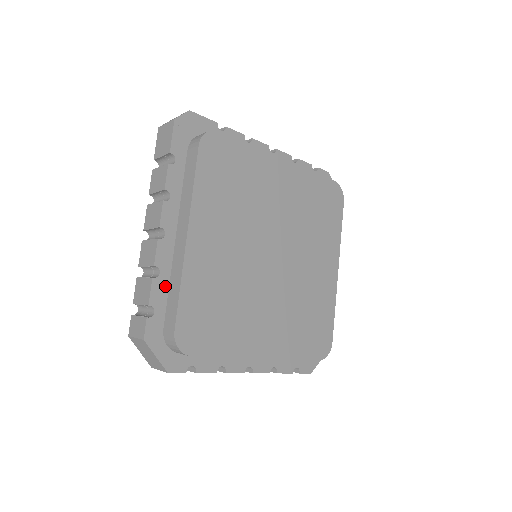
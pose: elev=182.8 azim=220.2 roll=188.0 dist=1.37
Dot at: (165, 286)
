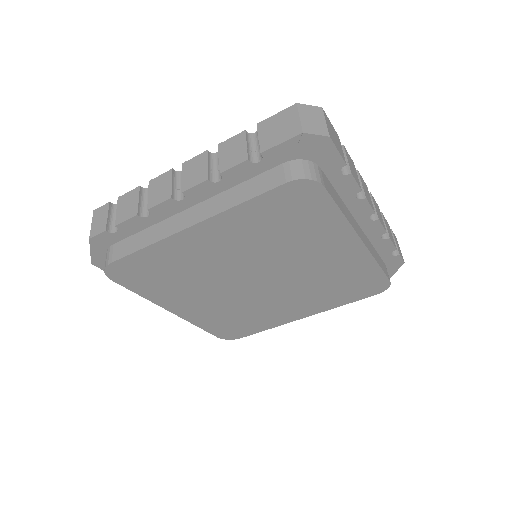
Dot at: (144, 226)
